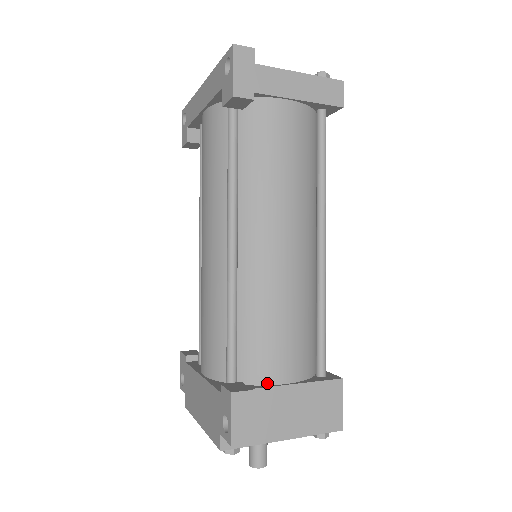
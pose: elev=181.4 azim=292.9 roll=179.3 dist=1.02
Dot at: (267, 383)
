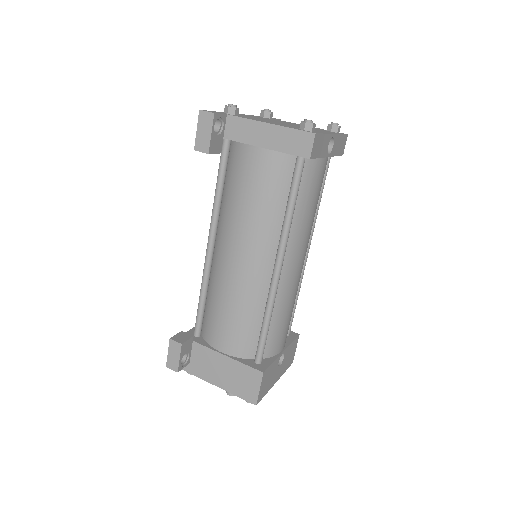
Dot at: (212, 345)
